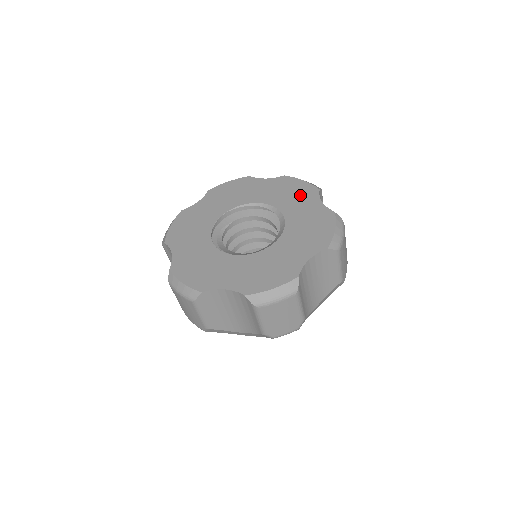
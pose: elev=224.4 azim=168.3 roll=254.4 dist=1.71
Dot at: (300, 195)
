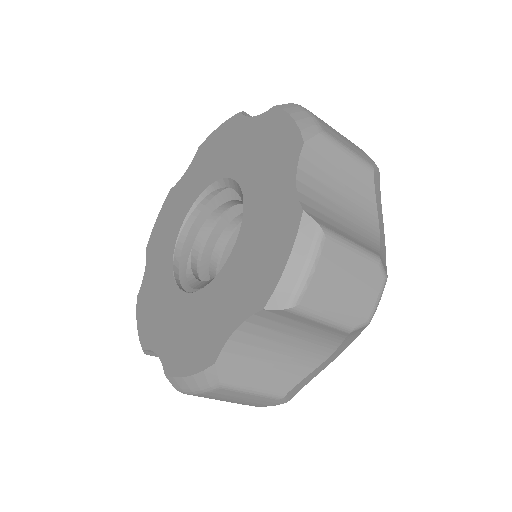
Dot at: (227, 141)
